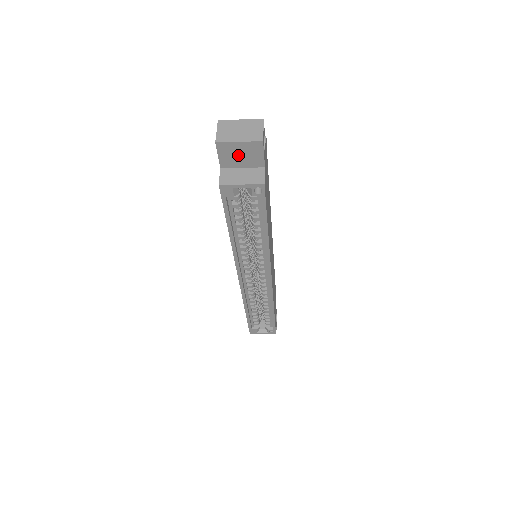
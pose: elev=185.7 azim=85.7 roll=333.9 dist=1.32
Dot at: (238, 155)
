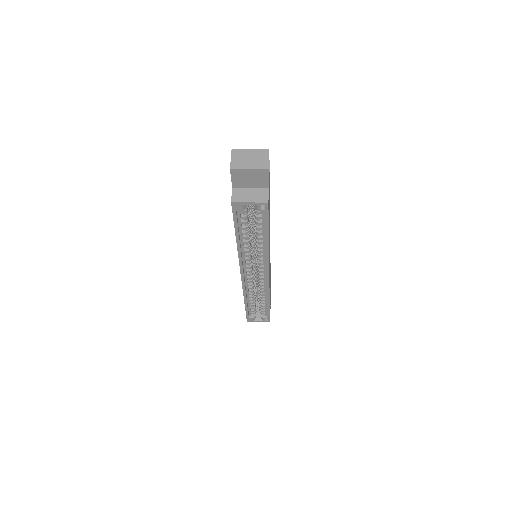
Dot at: (248, 178)
